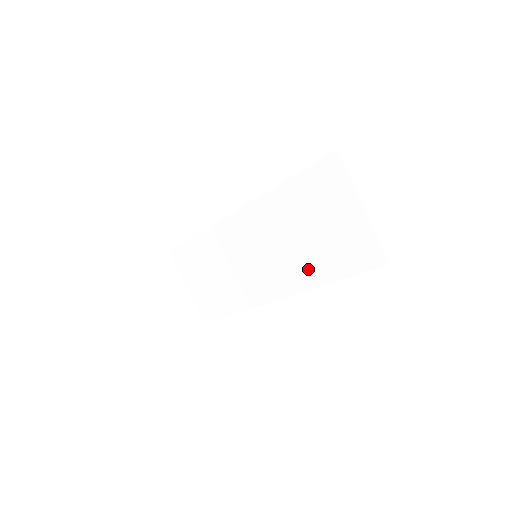
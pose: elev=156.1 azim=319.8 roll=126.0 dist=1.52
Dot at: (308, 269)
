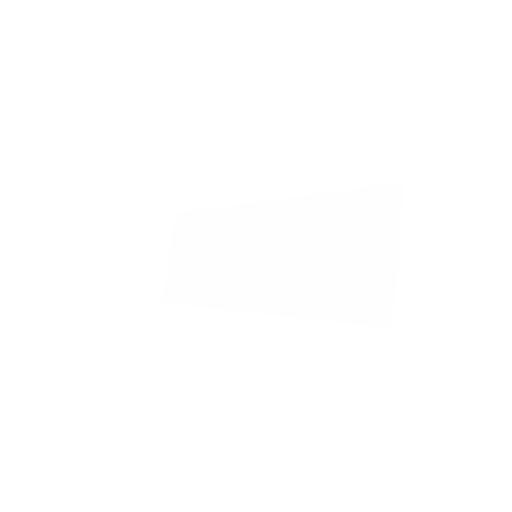
Dot at: (301, 294)
